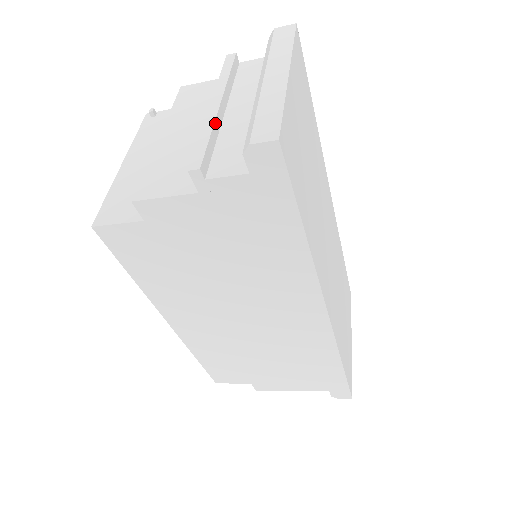
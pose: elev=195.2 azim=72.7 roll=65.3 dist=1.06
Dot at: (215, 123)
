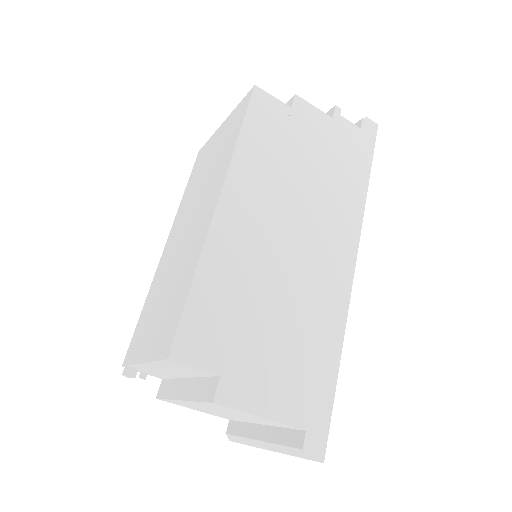
Dot at: occluded
